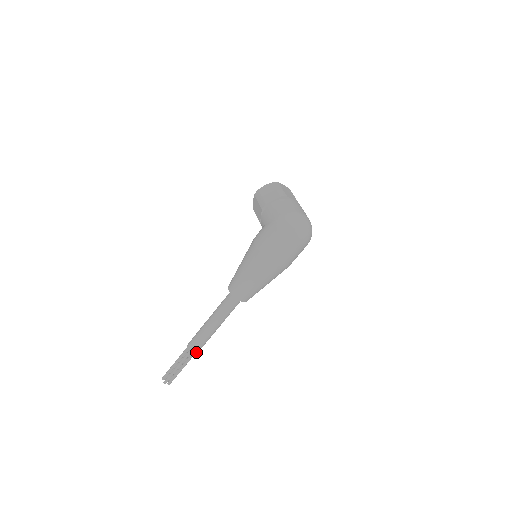
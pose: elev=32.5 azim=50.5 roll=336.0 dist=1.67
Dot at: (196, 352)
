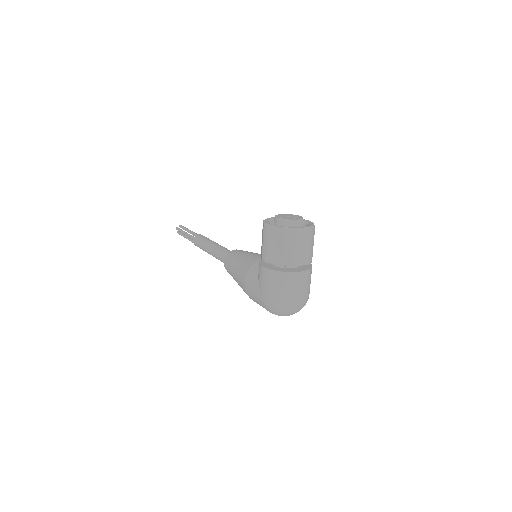
Dot at: occluded
